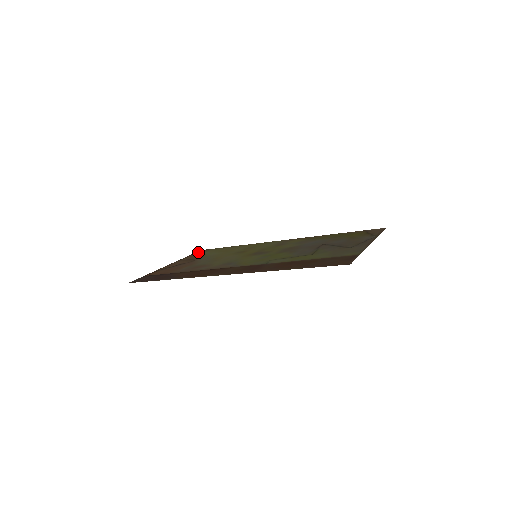
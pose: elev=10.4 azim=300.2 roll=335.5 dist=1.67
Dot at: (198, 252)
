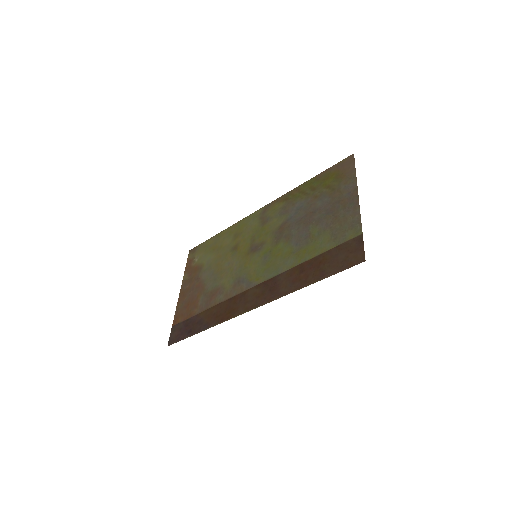
Dot at: (190, 257)
